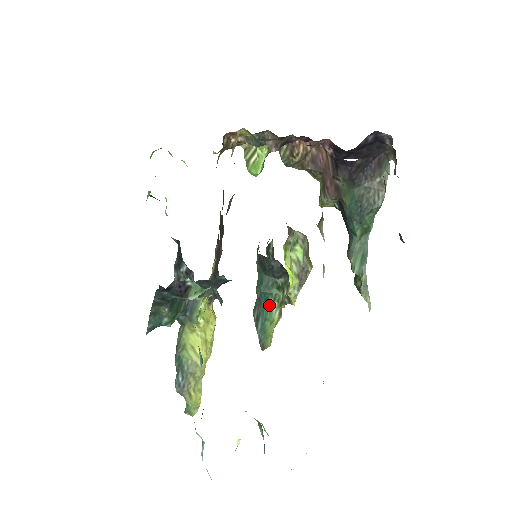
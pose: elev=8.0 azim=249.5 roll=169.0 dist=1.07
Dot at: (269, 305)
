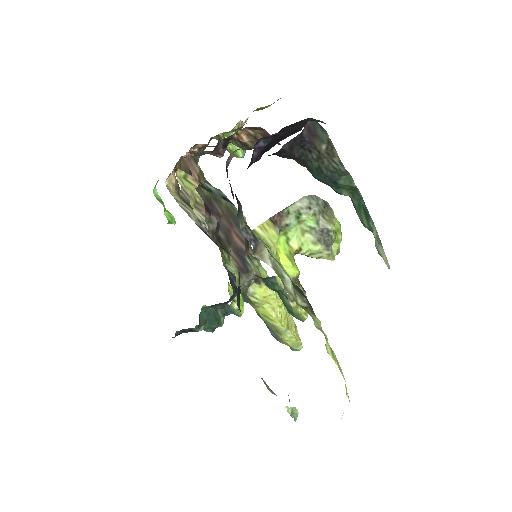
Dot at: (282, 296)
